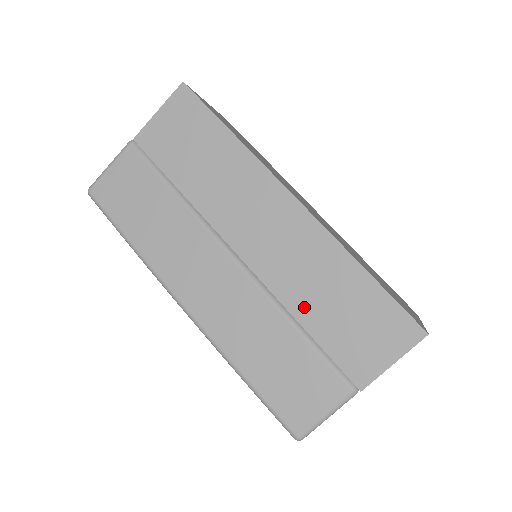
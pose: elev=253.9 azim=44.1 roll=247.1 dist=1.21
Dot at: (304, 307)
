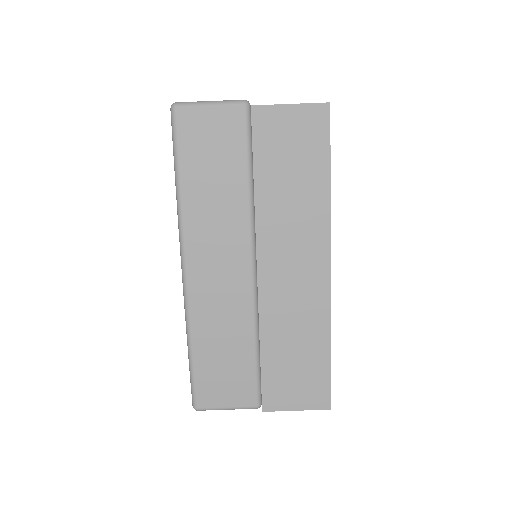
Dot at: (272, 339)
